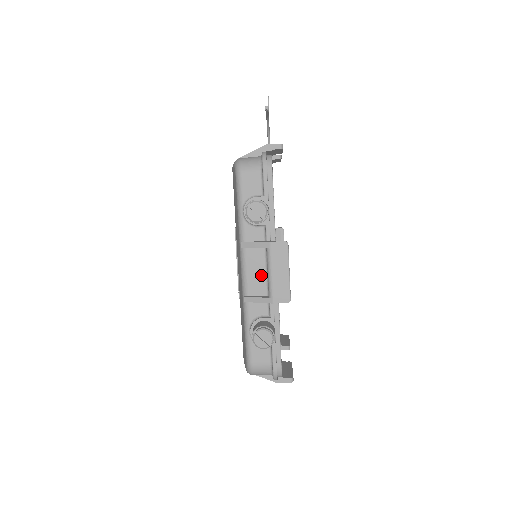
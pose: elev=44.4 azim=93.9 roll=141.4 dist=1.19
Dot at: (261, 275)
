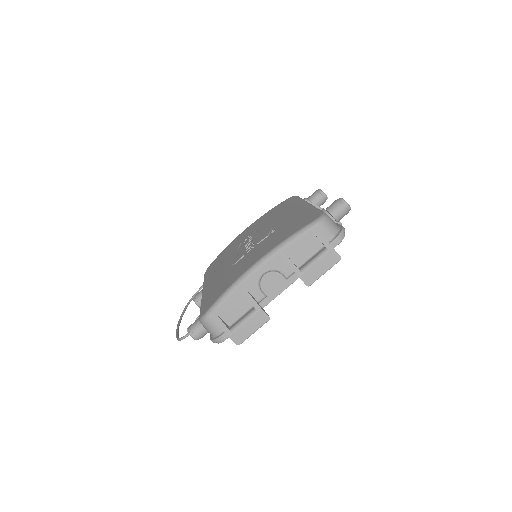
Dot at: occluded
